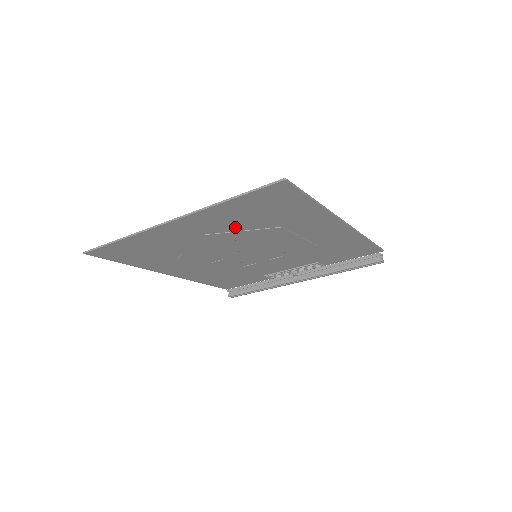
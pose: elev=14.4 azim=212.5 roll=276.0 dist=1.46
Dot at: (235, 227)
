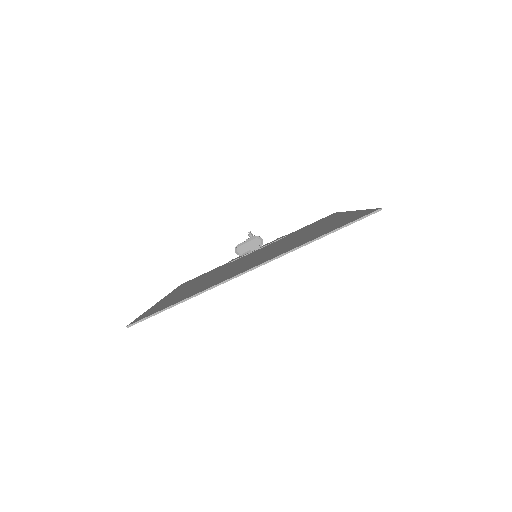
Dot at: occluded
